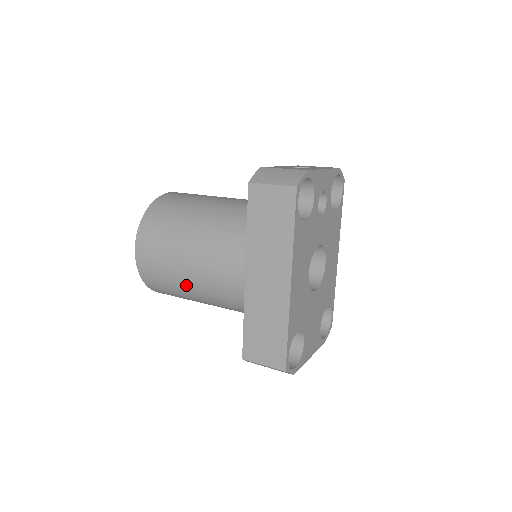
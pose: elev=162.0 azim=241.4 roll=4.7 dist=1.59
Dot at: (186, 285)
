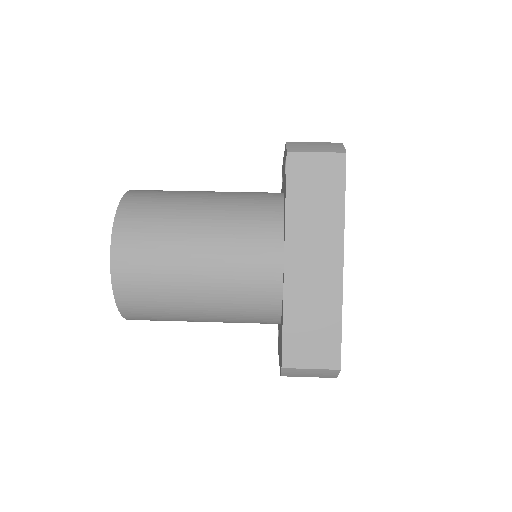
Dot at: (189, 290)
